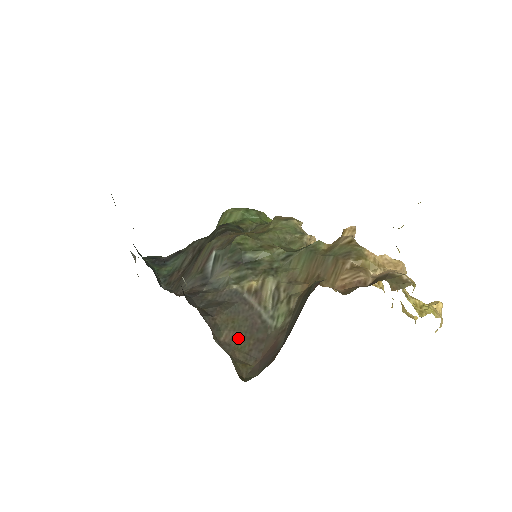
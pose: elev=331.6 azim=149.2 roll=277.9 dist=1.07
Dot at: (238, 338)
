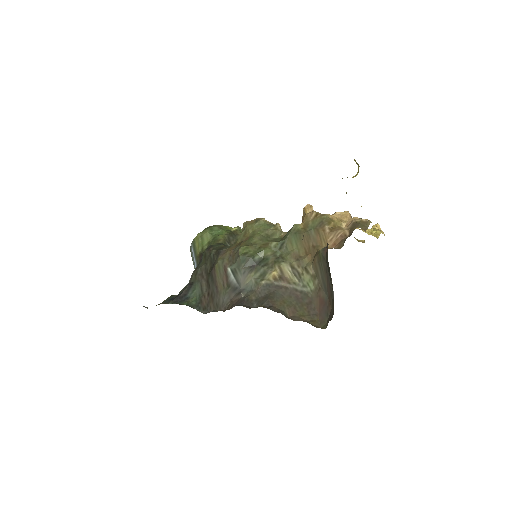
Dot at: (296, 310)
